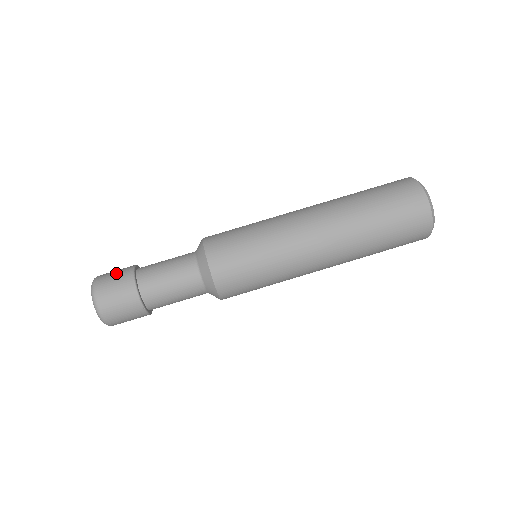
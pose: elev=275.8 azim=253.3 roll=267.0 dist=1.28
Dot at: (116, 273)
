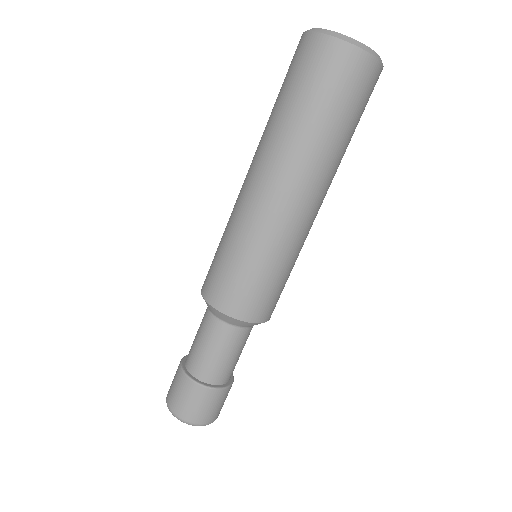
Dot at: (173, 379)
